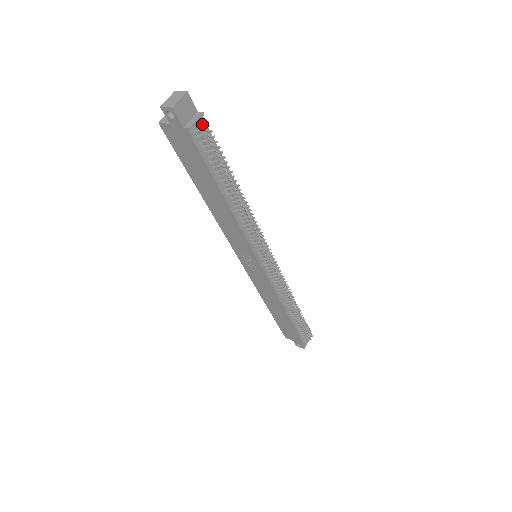
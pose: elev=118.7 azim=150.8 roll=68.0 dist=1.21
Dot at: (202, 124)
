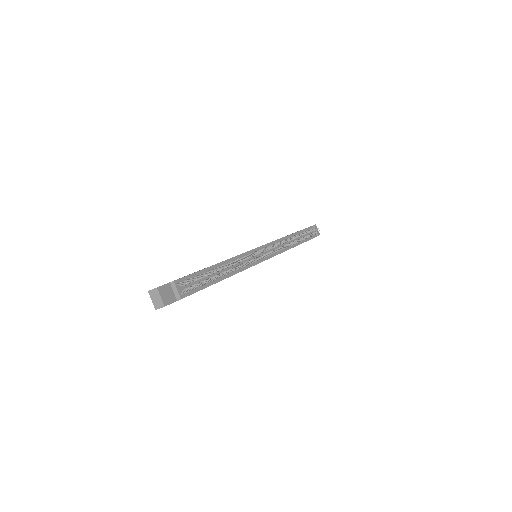
Dot at: (181, 286)
